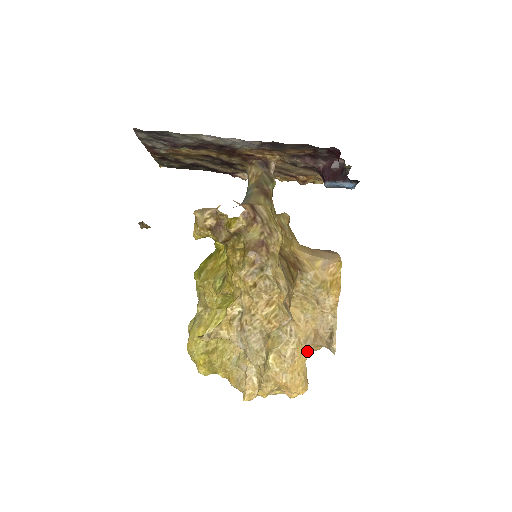
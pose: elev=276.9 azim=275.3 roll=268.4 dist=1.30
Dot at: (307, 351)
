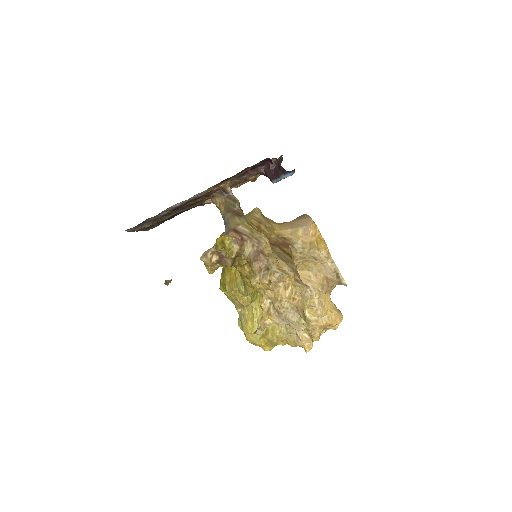
Dot at: (328, 294)
